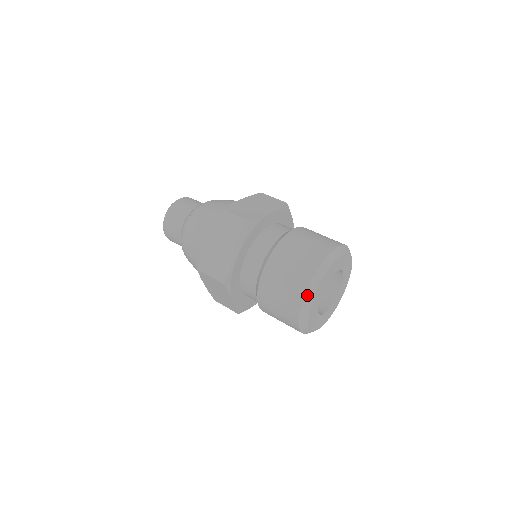
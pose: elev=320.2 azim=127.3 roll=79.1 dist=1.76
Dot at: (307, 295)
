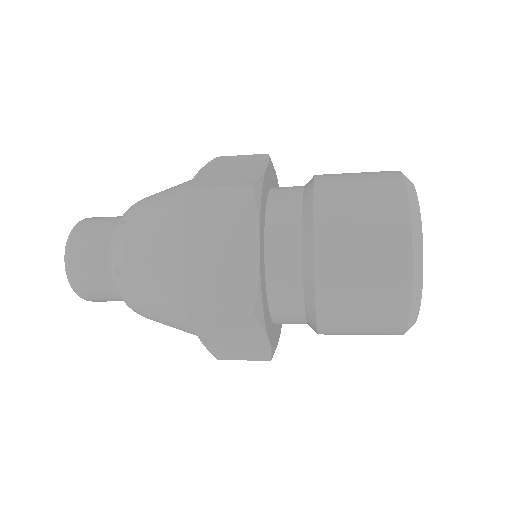
Dot at: (406, 181)
